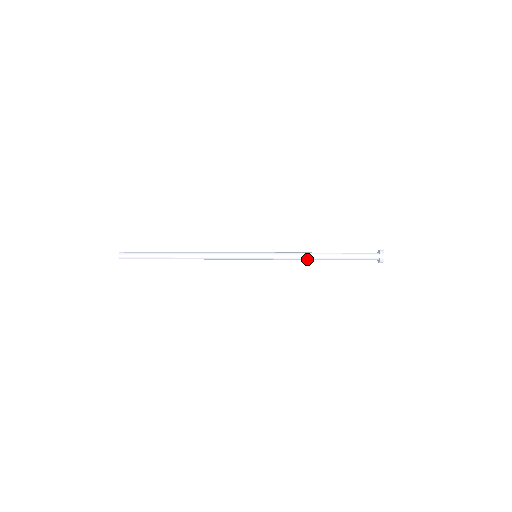
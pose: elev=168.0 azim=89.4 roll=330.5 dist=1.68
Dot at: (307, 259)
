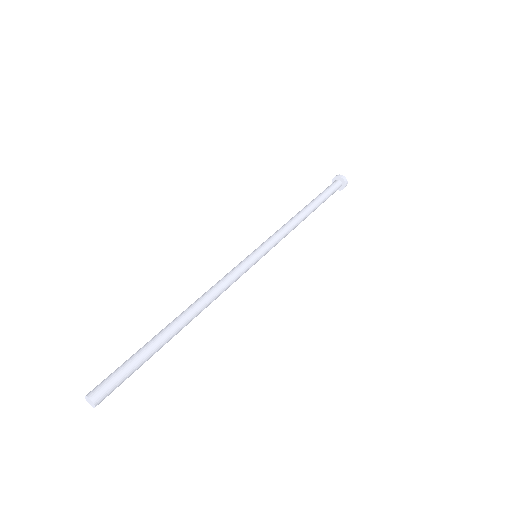
Dot at: occluded
